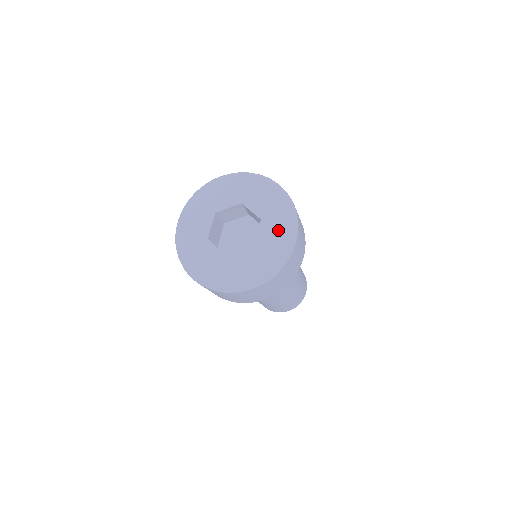
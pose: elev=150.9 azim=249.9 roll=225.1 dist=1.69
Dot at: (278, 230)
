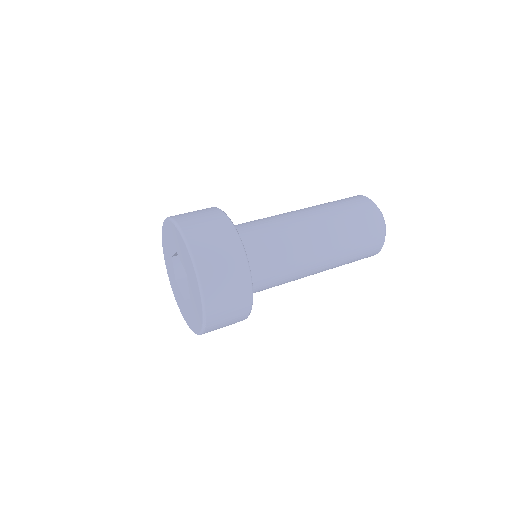
Dot at: (194, 317)
